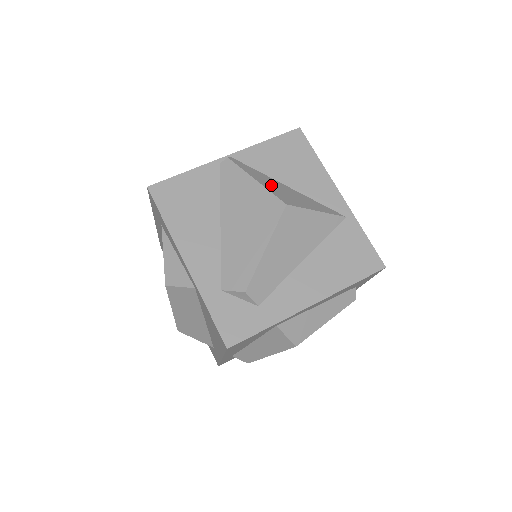
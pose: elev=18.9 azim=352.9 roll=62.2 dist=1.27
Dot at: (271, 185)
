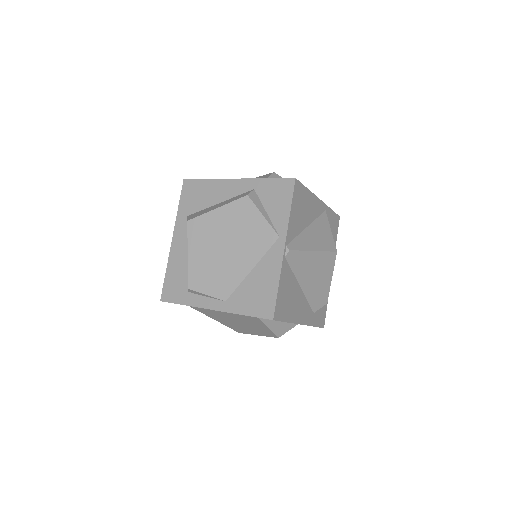
Dot at: (315, 242)
